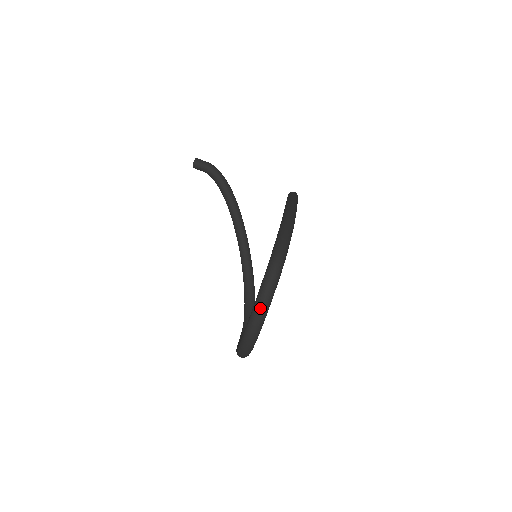
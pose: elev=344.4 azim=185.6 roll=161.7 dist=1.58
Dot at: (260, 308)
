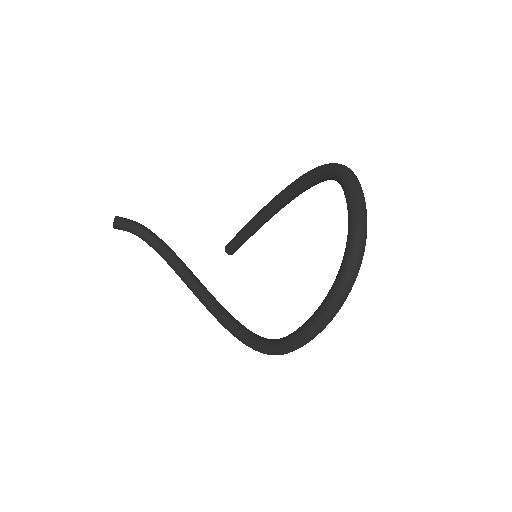
Dot at: (360, 193)
